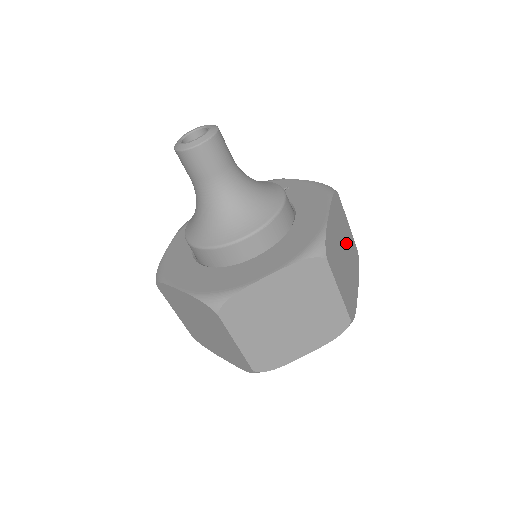
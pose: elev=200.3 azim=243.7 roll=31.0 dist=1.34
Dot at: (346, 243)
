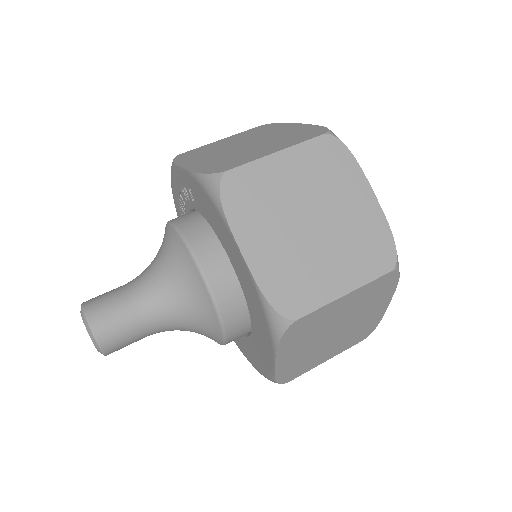
Dot at: (300, 195)
